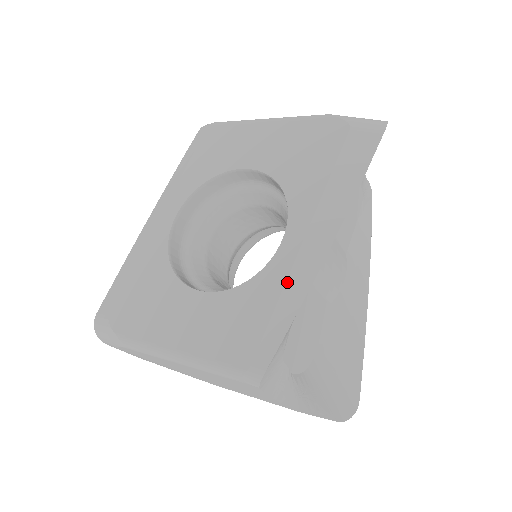
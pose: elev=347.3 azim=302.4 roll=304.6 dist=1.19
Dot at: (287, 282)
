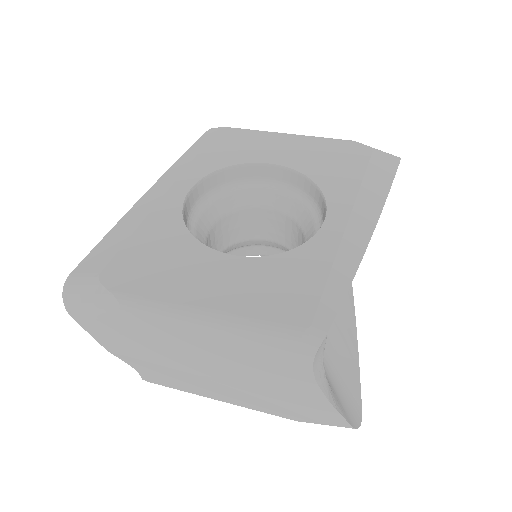
Dot at: (338, 253)
